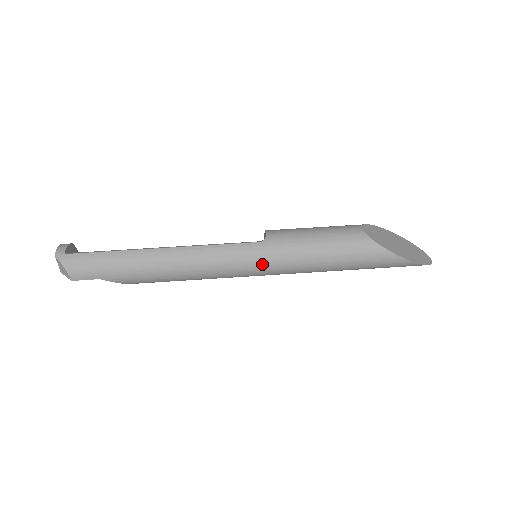
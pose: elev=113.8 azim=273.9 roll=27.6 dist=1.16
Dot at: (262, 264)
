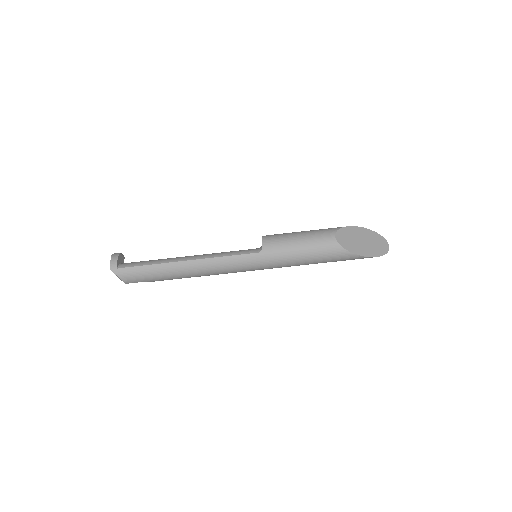
Dot at: (261, 267)
